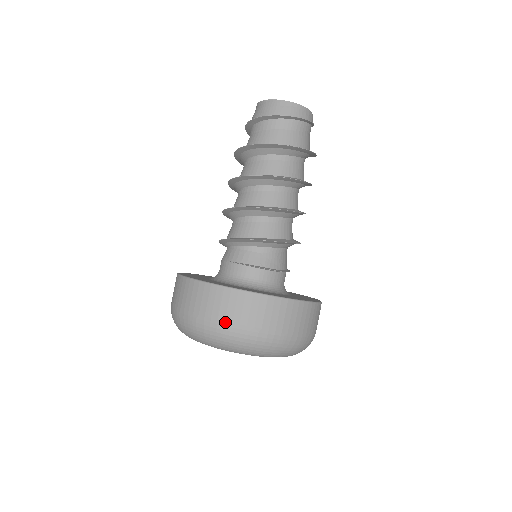
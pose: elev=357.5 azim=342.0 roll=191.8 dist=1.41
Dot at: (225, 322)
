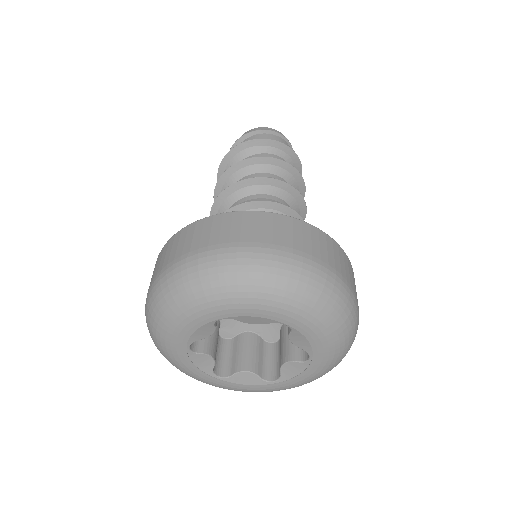
Dot at: (157, 275)
